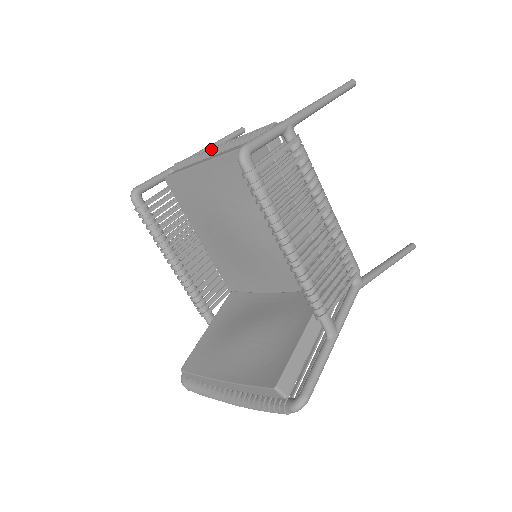
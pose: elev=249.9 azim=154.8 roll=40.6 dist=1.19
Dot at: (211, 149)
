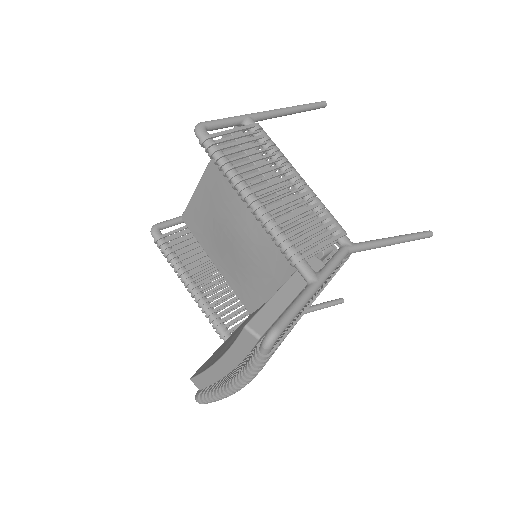
Dot at: occluded
